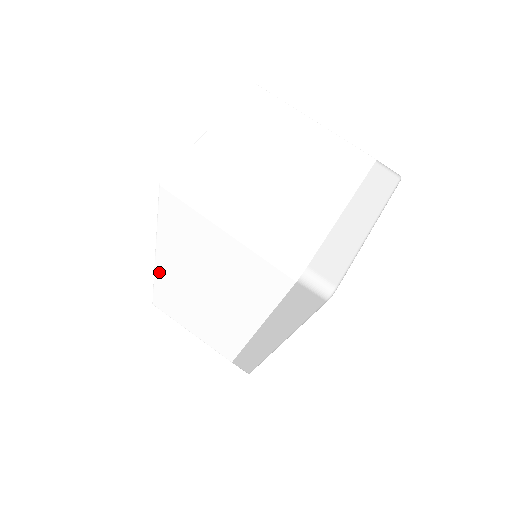
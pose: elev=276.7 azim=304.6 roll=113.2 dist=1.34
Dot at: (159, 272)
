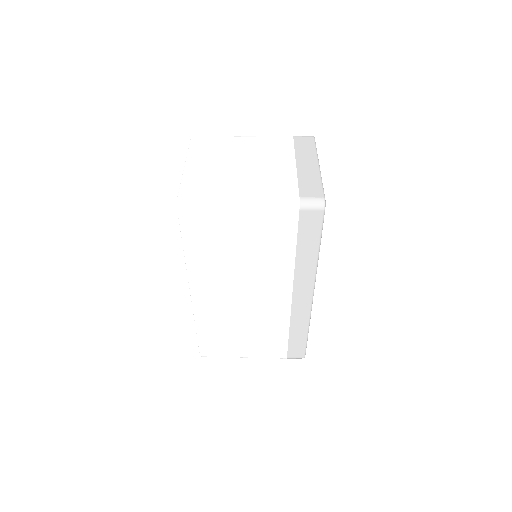
Dot at: (197, 306)
